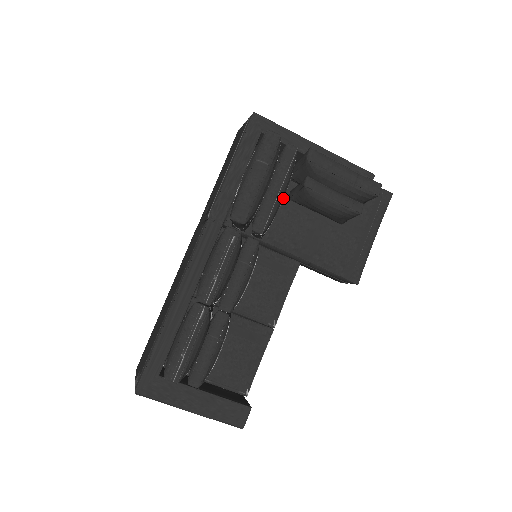
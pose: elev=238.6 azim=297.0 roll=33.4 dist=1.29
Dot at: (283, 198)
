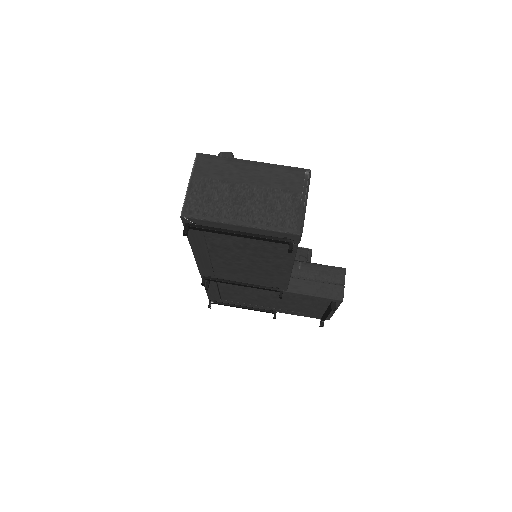
Dot at: occluded
